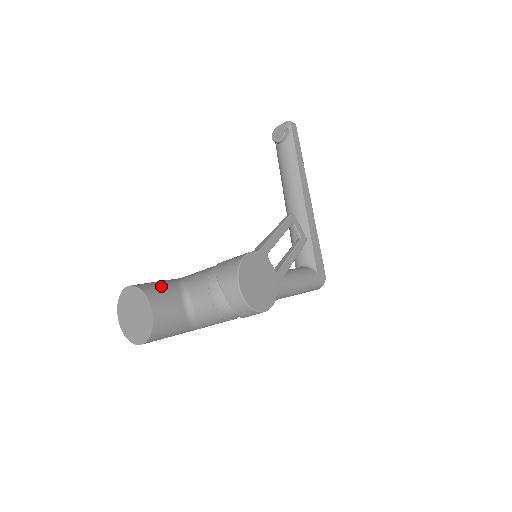
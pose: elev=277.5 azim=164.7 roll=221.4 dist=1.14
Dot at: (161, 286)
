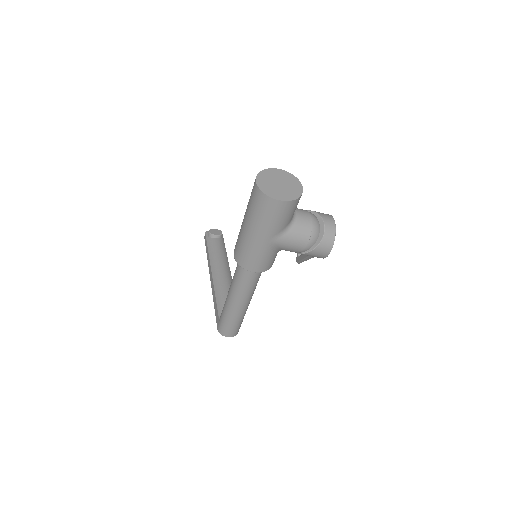
Dot at: occluded
